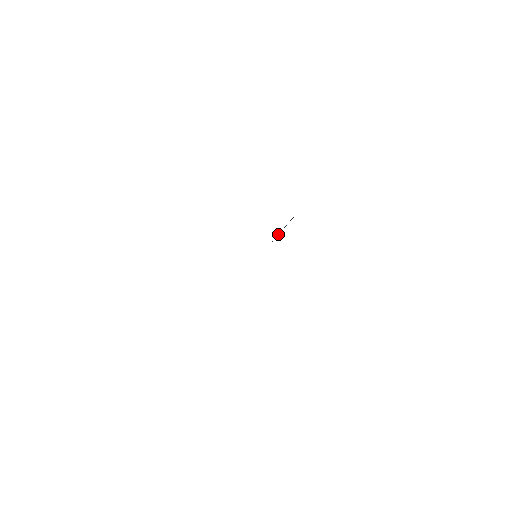
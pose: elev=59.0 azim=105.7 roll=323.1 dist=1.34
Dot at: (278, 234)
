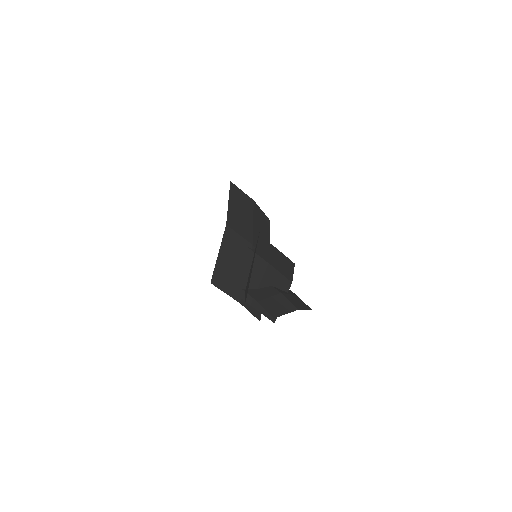
Dot at: (247, 289)
